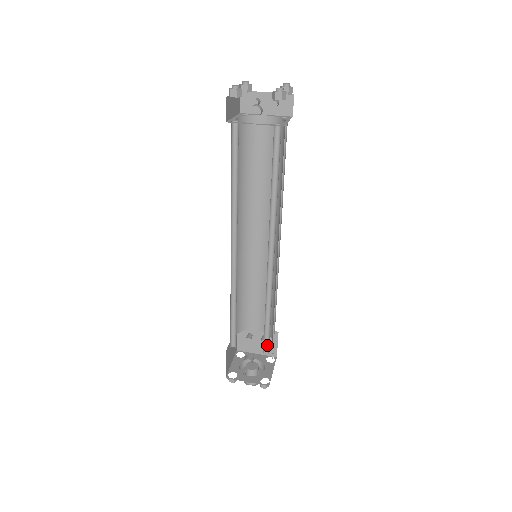
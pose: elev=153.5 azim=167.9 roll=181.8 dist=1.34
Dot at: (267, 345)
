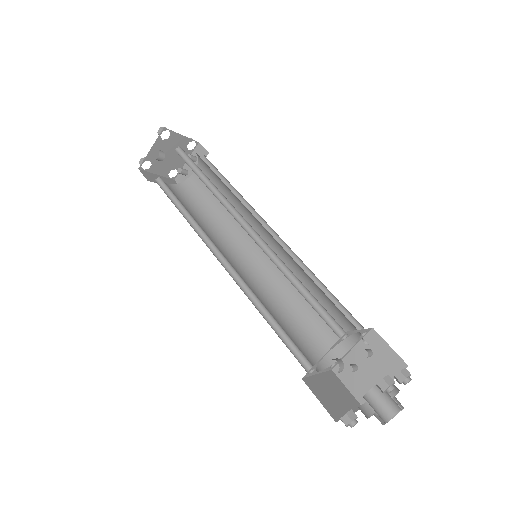
Dot at: (337, 326)
